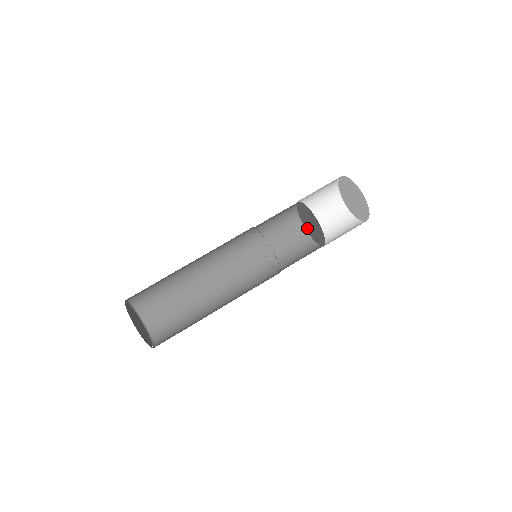
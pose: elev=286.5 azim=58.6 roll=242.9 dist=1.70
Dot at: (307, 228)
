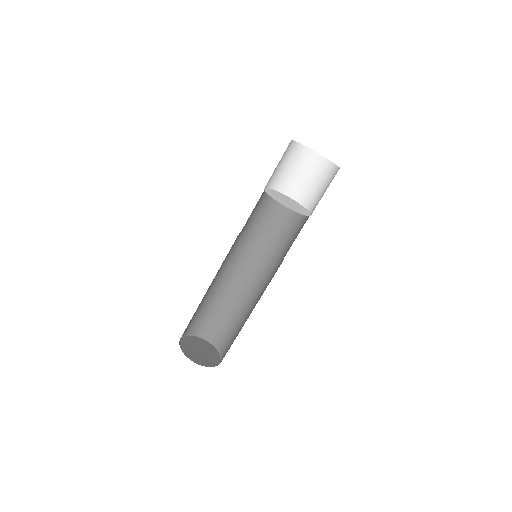
Dot at: (284, 196)
